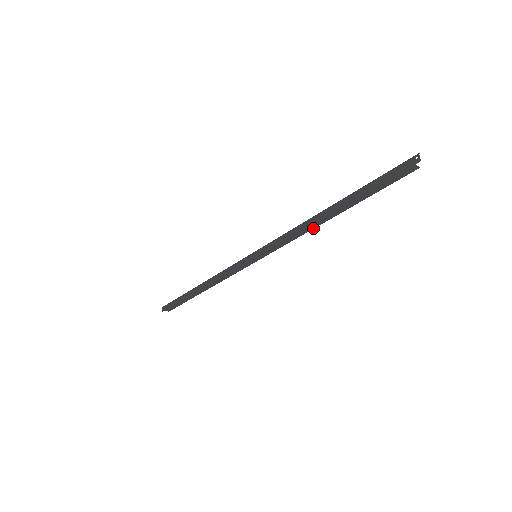
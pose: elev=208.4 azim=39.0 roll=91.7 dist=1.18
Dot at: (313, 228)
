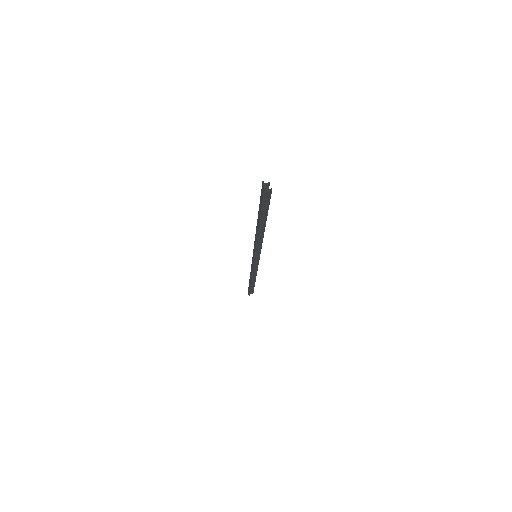
Dot at: (263, 235)
